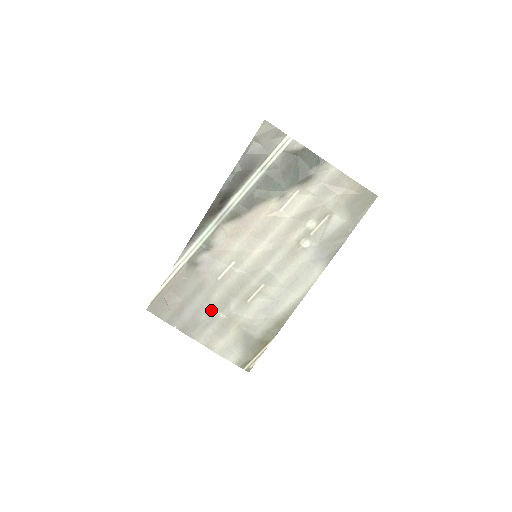
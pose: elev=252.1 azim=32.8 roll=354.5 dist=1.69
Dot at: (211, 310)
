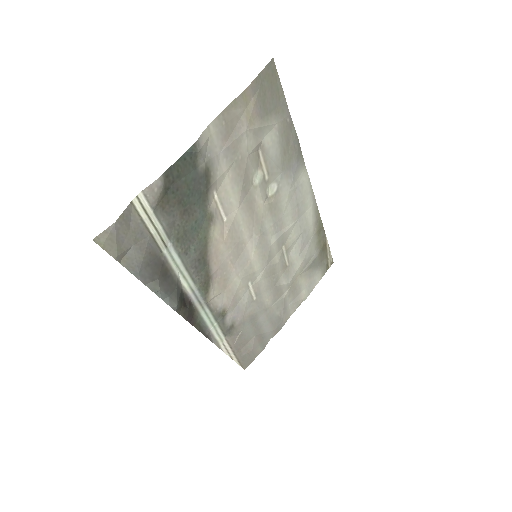
Dot at: (276, 305)
